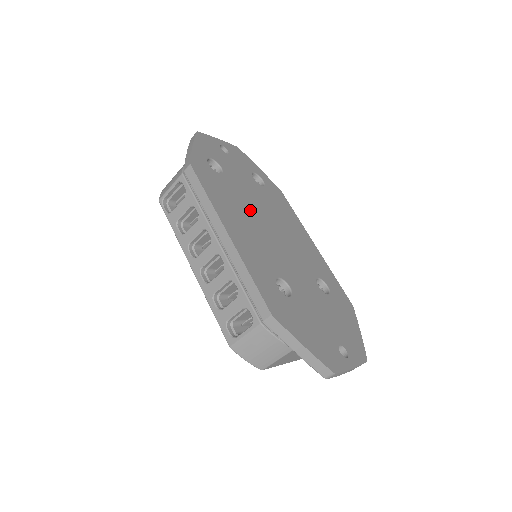
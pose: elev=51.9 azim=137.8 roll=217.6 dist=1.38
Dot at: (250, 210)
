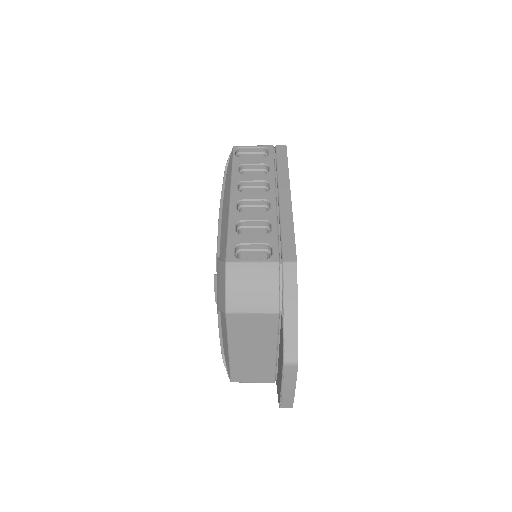
Dot at: occluded
